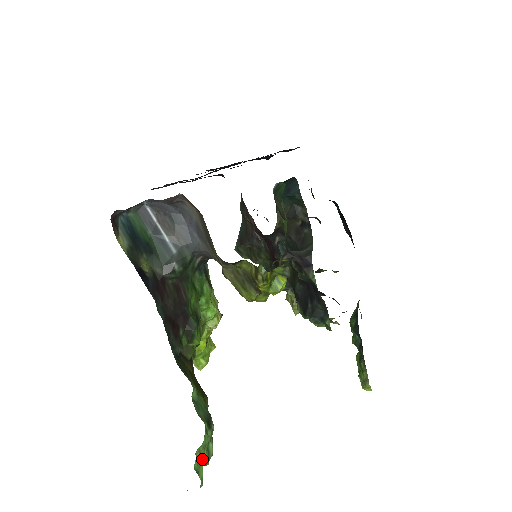
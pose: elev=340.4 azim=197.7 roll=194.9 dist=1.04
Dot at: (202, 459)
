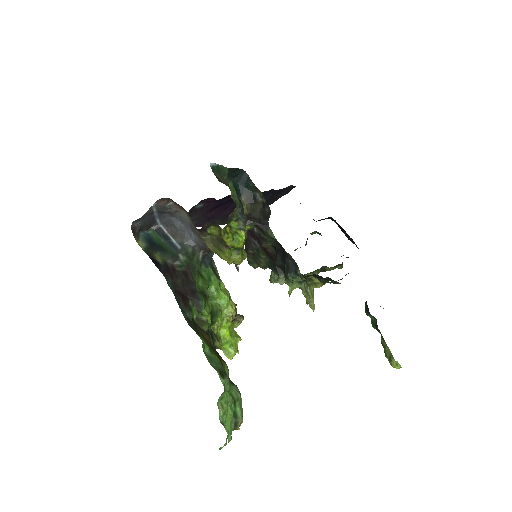
Dot at: (227, 415)
